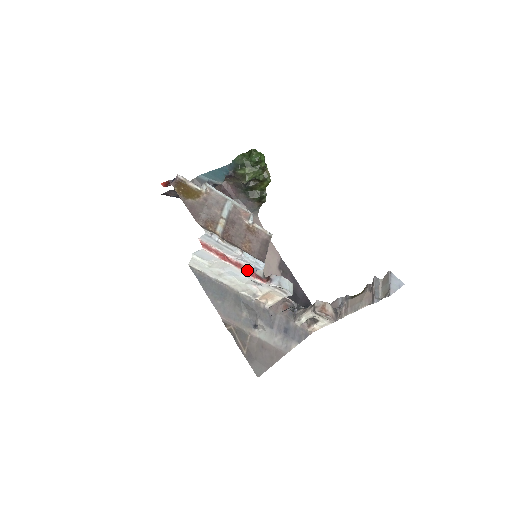
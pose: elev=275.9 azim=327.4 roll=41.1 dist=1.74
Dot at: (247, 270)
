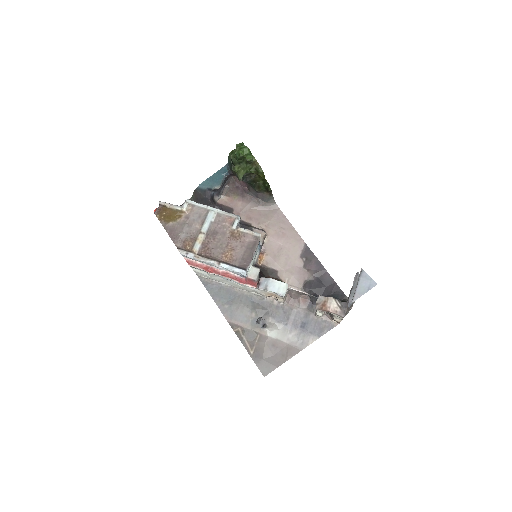
Dot at: (234, 278)
